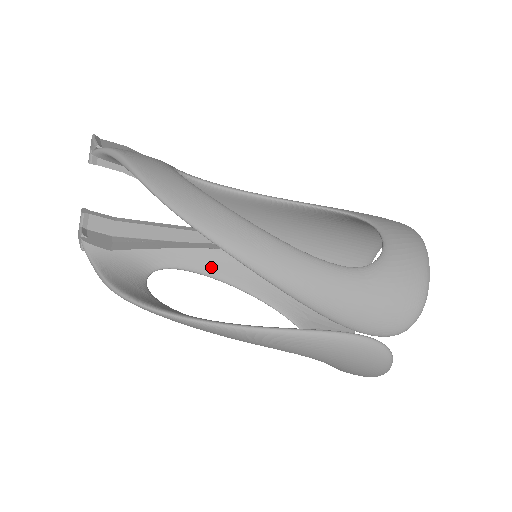
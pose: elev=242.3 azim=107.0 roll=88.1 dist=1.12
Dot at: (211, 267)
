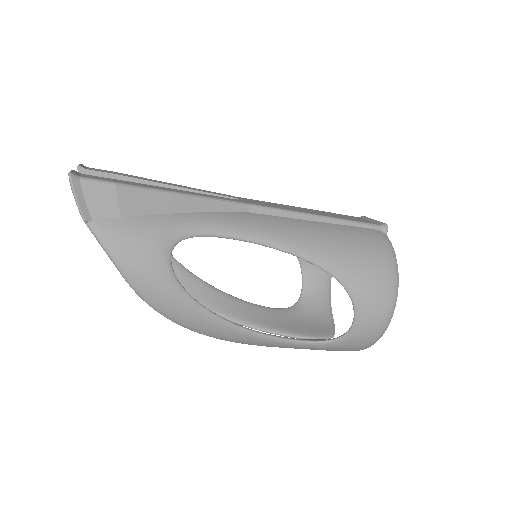
Dot at: occluded
